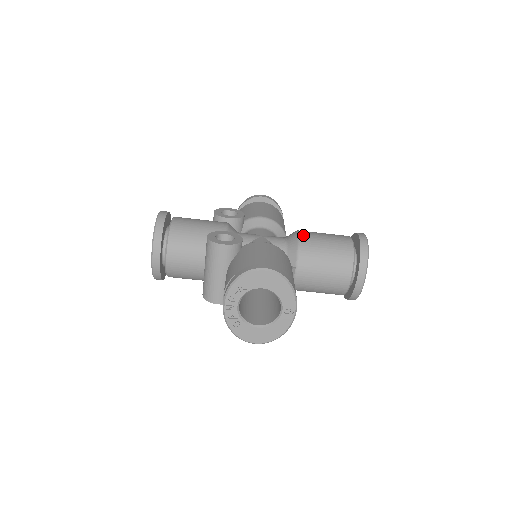
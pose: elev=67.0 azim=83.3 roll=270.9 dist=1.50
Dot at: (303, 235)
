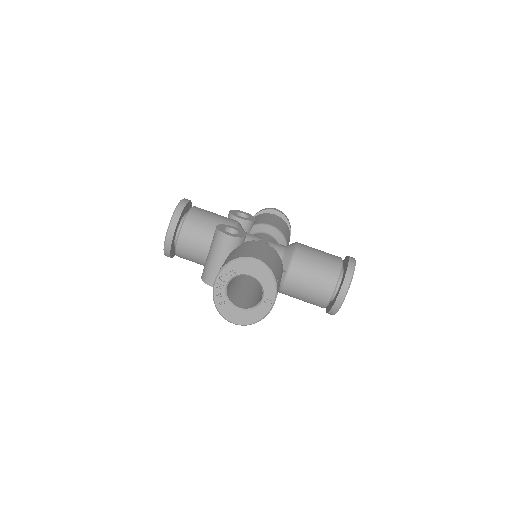
Dot at: (300, 246)
